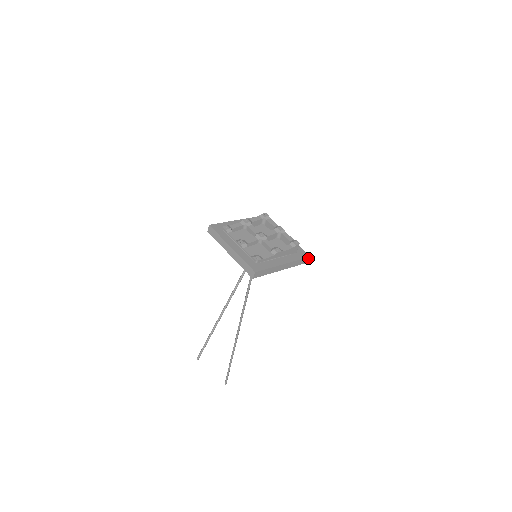
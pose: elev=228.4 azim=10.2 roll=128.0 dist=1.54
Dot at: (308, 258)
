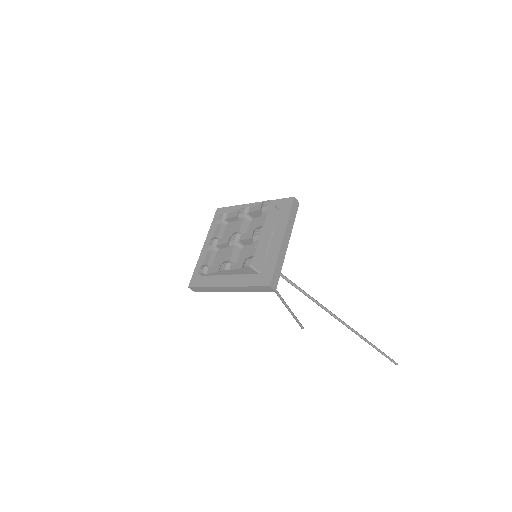
Dot at: (268, 287)
